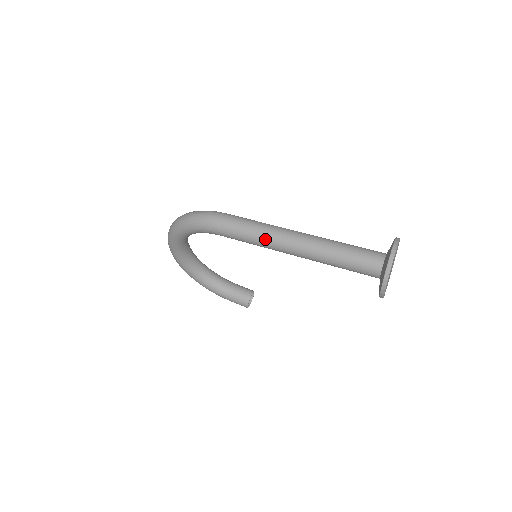
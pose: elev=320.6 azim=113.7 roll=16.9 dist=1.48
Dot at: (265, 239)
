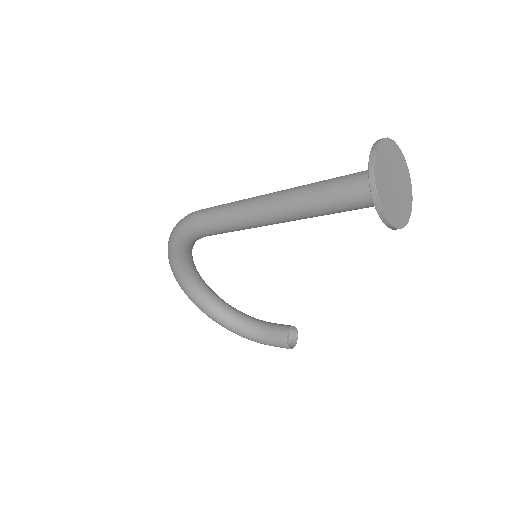
Dot at: (239, 213)
